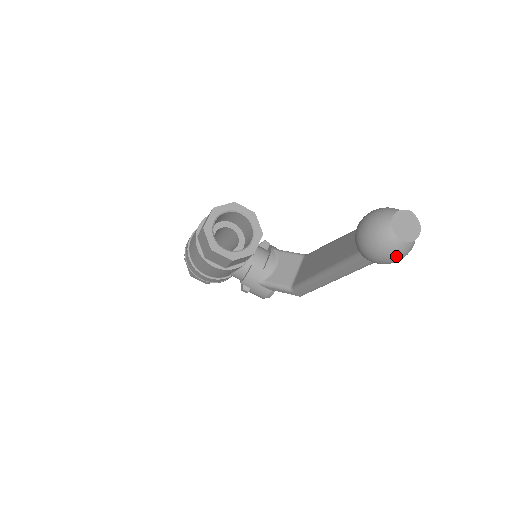
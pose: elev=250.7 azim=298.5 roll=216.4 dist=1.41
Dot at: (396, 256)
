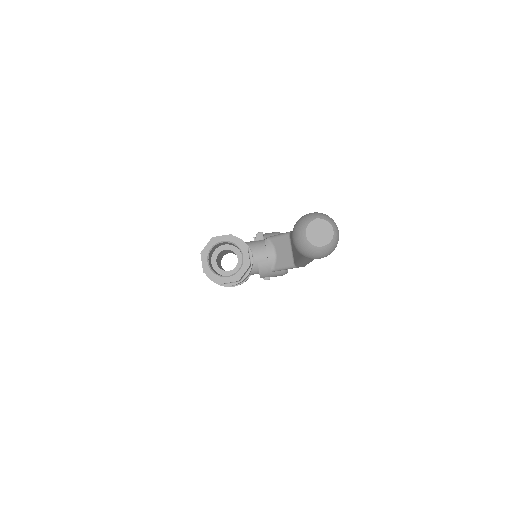
Dot at: (329, 252)
